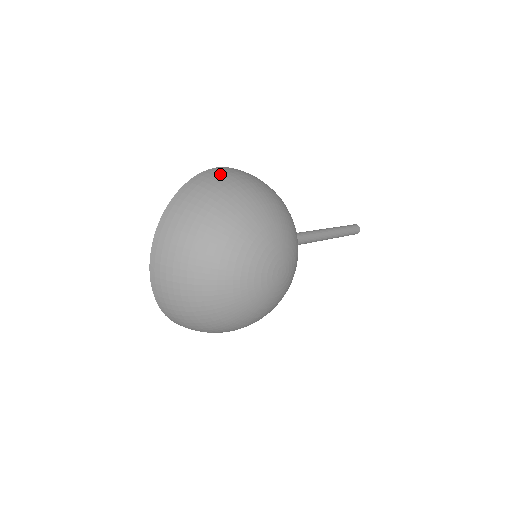
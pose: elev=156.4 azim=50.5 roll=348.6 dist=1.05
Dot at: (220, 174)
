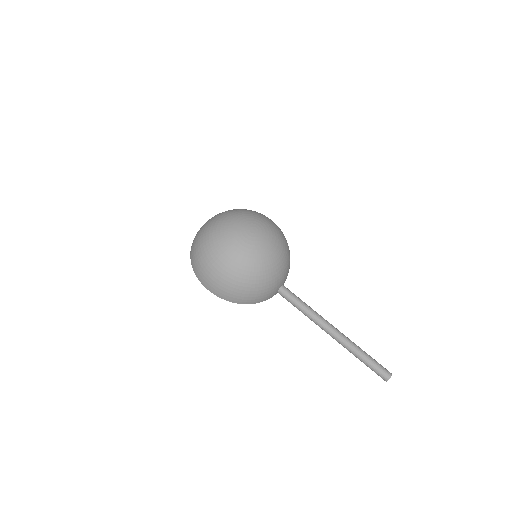
Dot at: occluded
